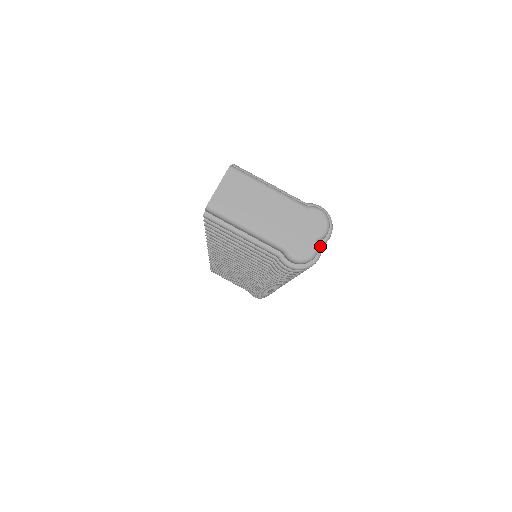
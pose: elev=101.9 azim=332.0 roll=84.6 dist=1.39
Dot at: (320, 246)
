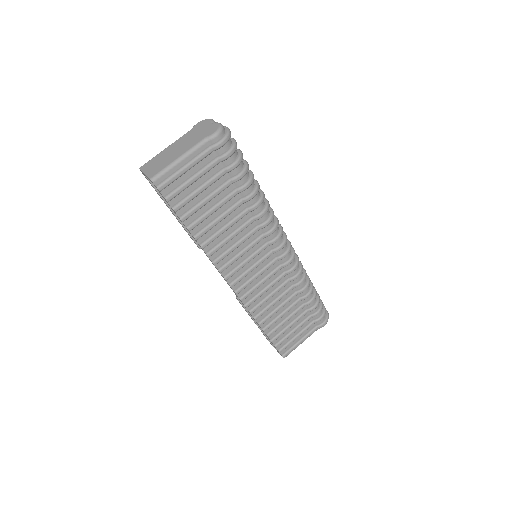
Dot at: occluded
